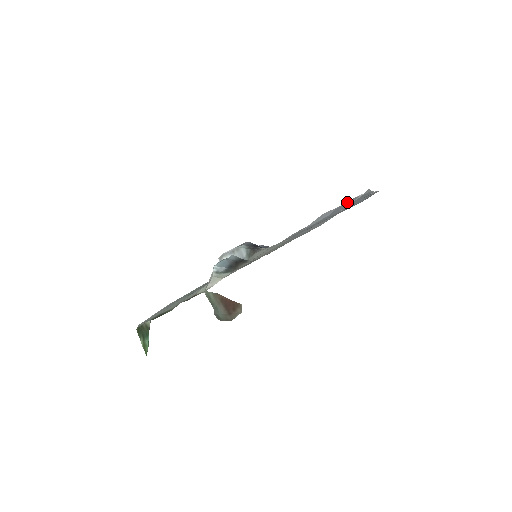
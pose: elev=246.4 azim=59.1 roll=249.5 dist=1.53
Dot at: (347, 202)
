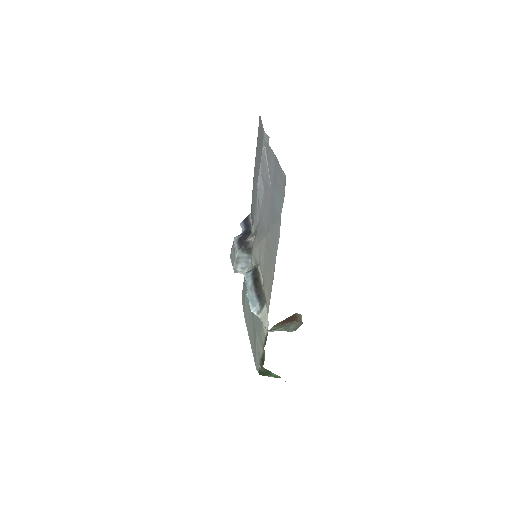
Dot at: (262, 165)
